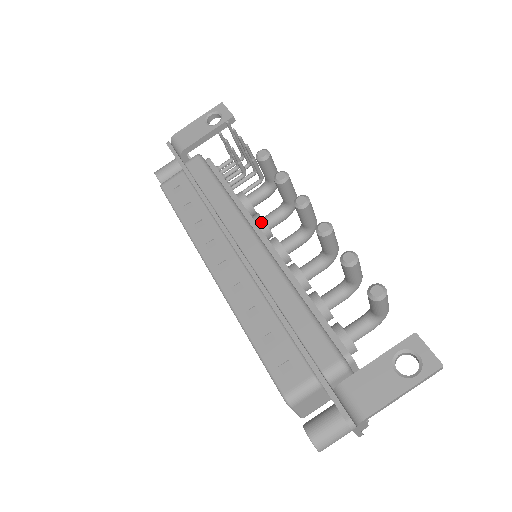
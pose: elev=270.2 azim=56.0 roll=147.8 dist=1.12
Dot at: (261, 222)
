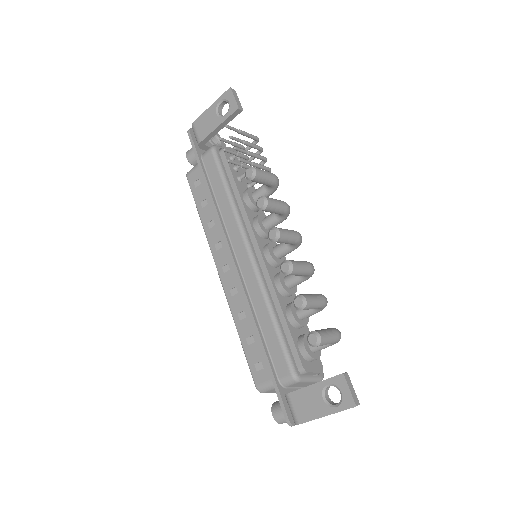
Dot at: (258, 228)
